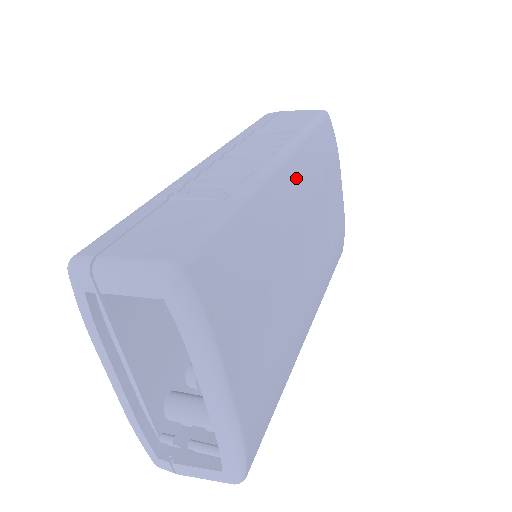
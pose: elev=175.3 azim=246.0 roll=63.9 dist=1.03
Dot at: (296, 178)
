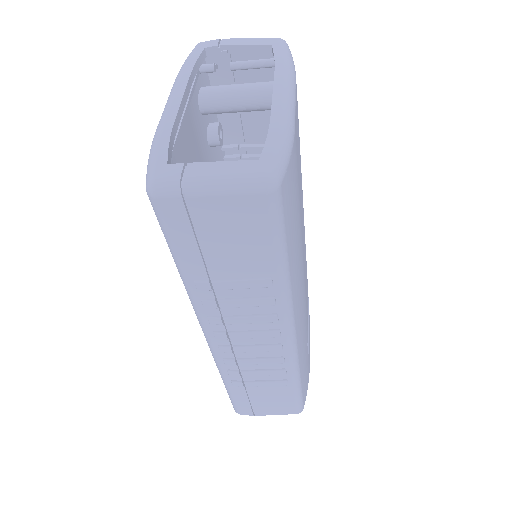
Dot at: occluded
